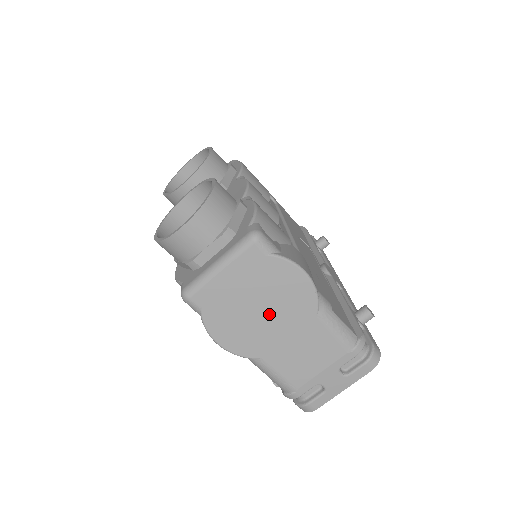
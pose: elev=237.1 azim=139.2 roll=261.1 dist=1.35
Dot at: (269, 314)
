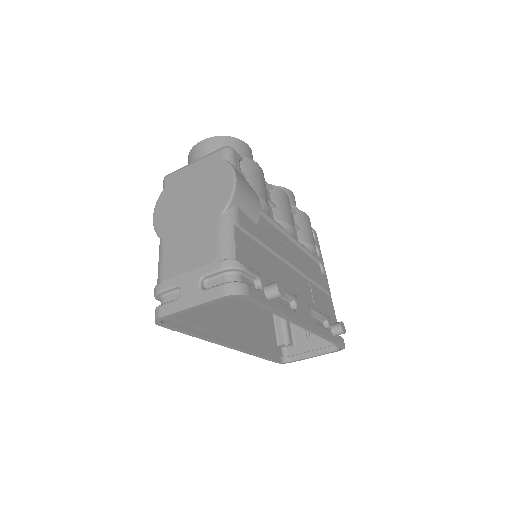
Dot at: (194, 204)
